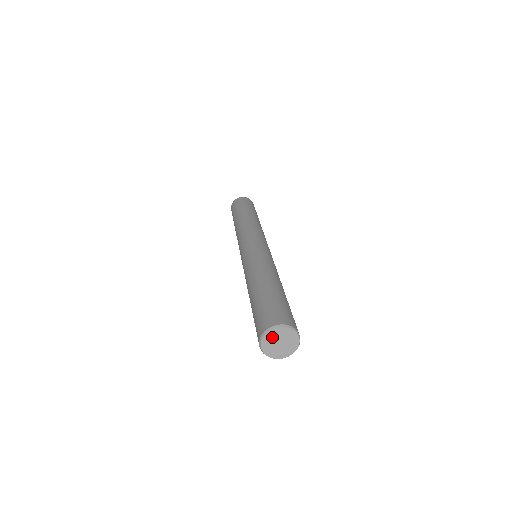
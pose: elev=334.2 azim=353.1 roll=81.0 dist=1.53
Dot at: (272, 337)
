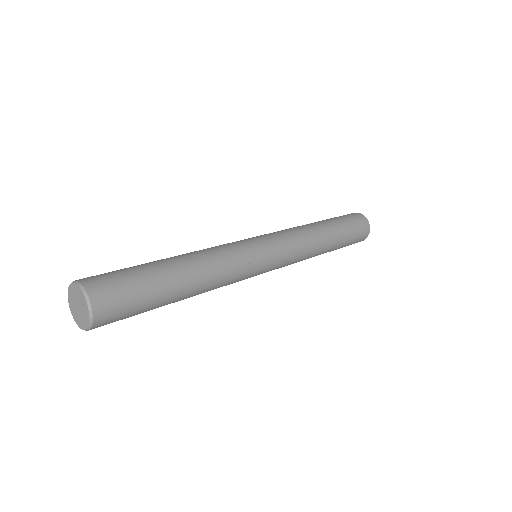
Dot at: (73, 296)
